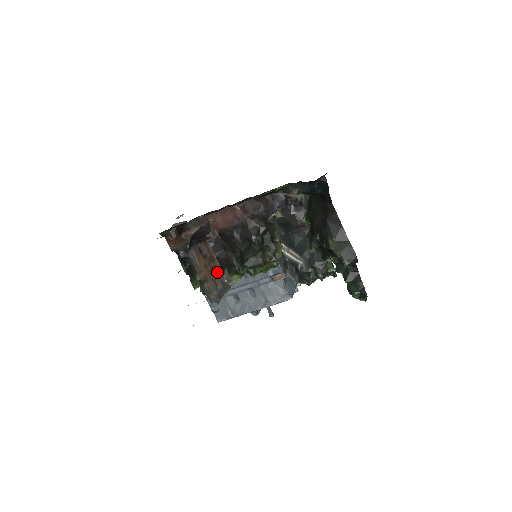
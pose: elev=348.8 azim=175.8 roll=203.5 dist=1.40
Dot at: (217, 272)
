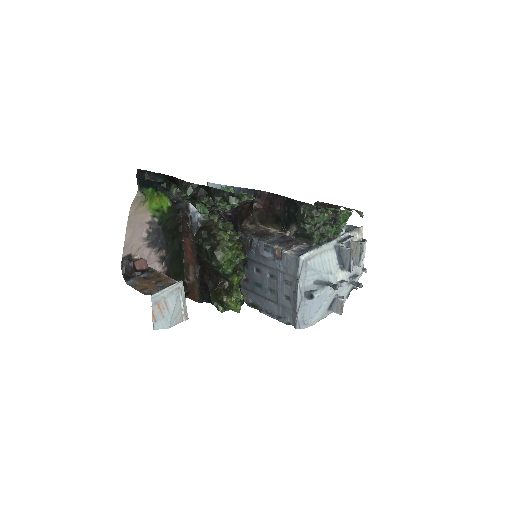
Dot at: (164, 281)
